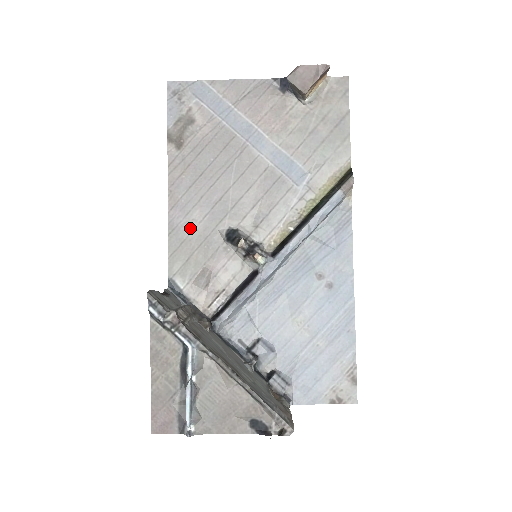
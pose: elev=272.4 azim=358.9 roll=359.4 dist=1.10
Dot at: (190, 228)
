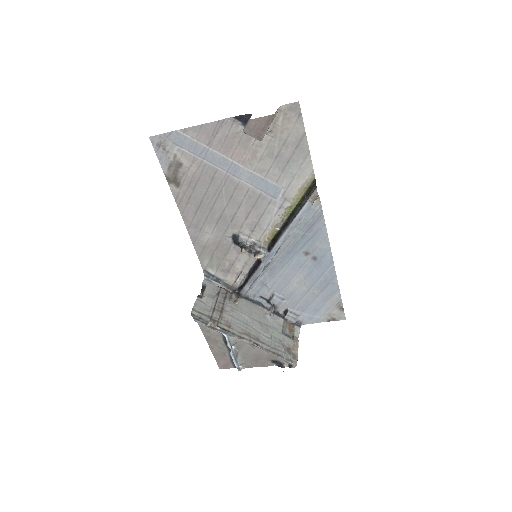
Dot at: (206, 238)
